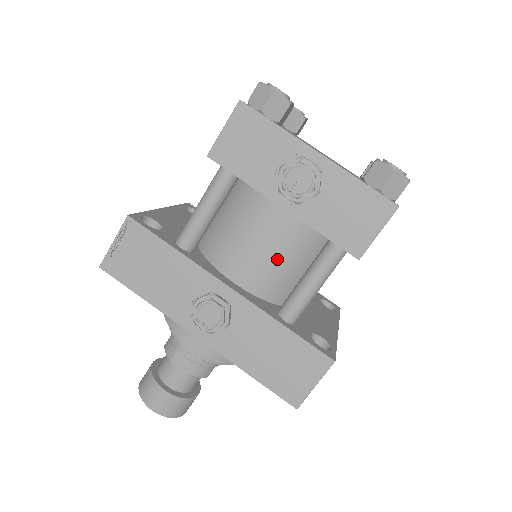
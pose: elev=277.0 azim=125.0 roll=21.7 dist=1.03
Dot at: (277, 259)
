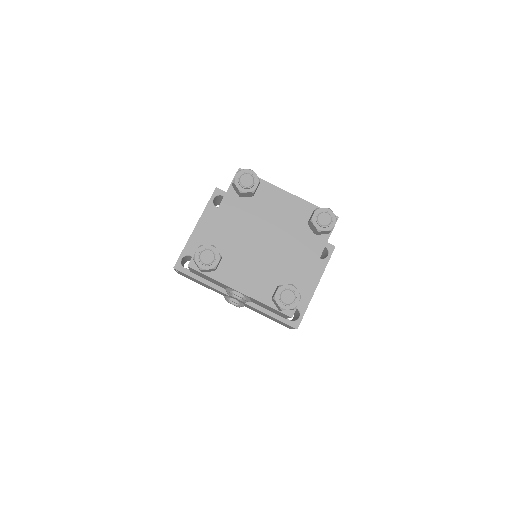
Dot at: occluded
